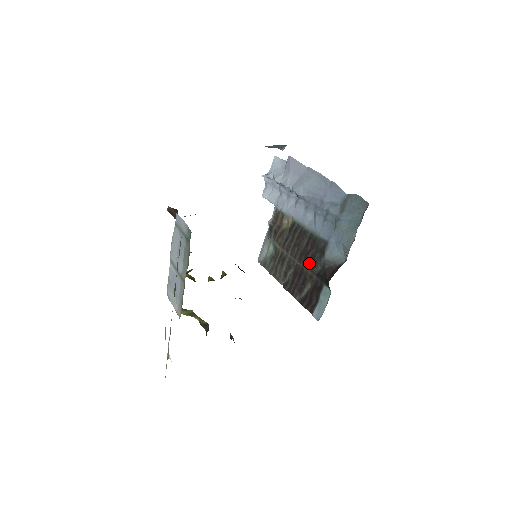
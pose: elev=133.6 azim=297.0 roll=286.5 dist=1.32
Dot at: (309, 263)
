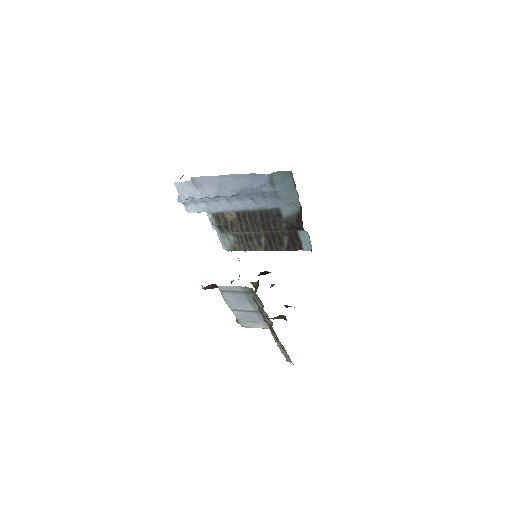
Dot at: (274, 227)
